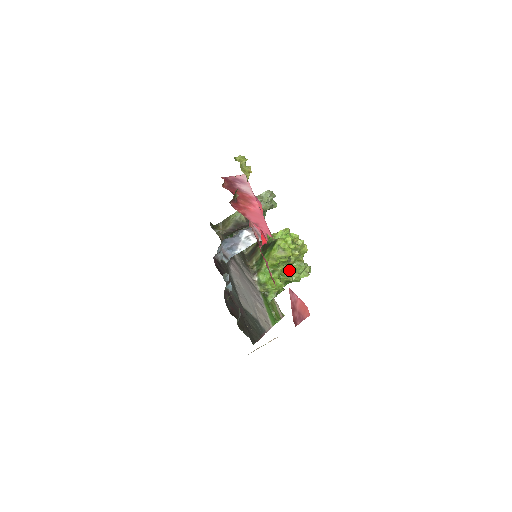
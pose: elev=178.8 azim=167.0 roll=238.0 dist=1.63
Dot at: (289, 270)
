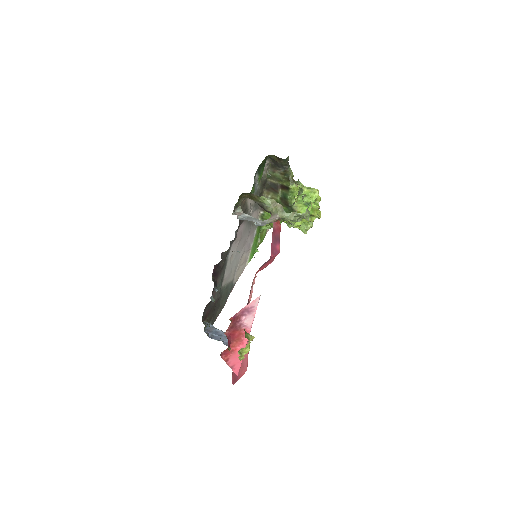
Dot at: occluded
